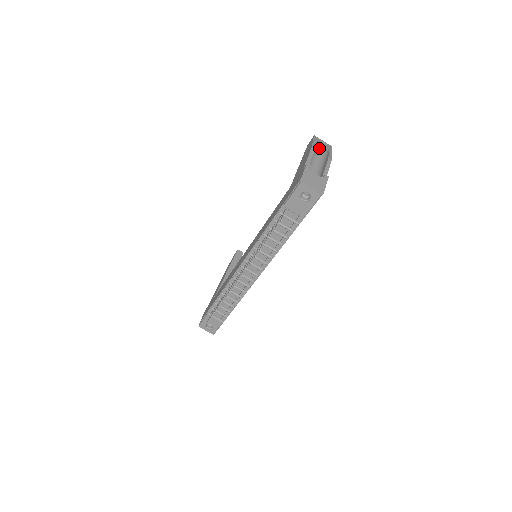
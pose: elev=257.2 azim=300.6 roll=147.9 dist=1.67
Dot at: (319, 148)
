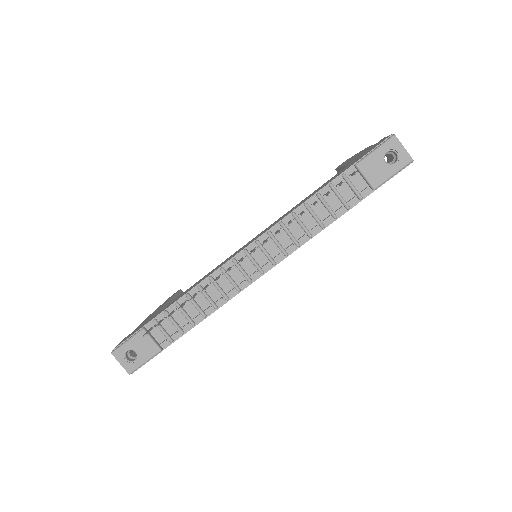
Dot at: occluded
